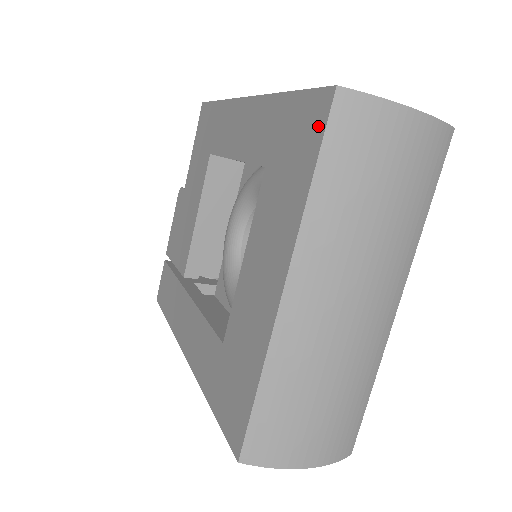
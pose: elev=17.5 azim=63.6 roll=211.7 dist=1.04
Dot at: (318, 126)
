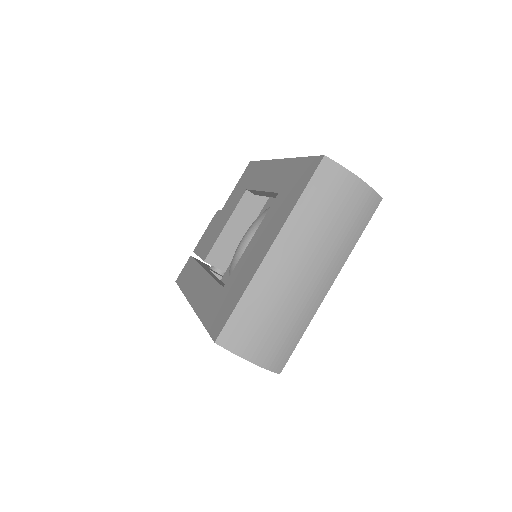
Dot at: (311, 172)
